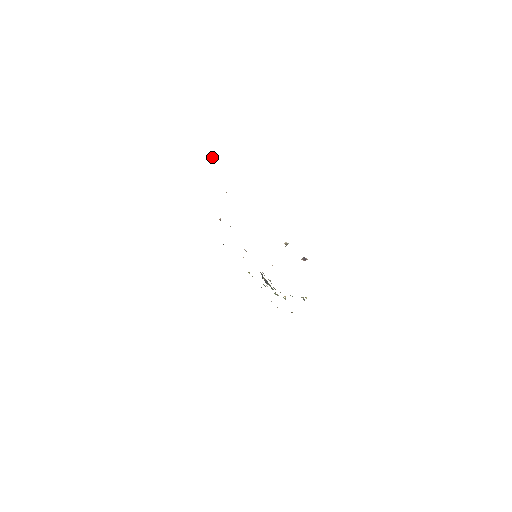
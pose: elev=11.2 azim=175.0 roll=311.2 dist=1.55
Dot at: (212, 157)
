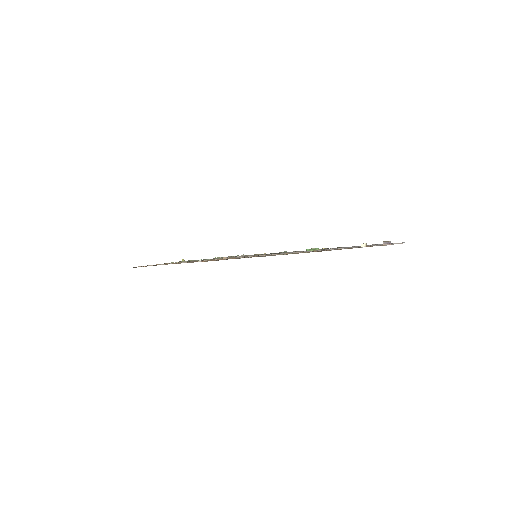
Dot at: (307, 249)
